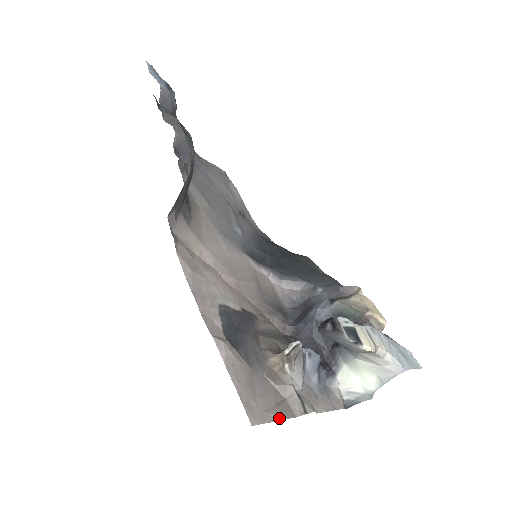
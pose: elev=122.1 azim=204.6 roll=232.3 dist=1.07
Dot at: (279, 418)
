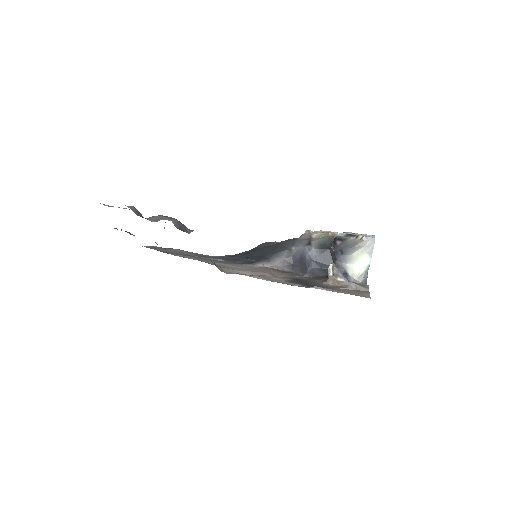
Dot at: (368, 294)
